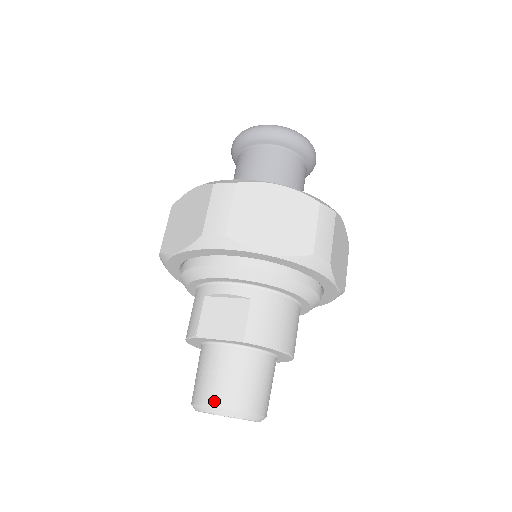
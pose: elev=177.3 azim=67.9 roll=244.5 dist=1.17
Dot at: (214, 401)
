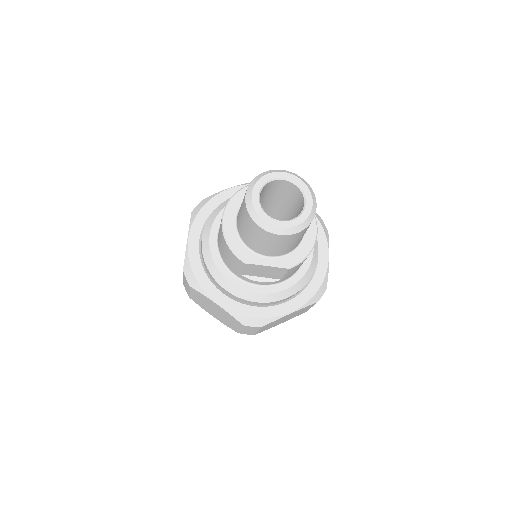
Dot at: occluded
